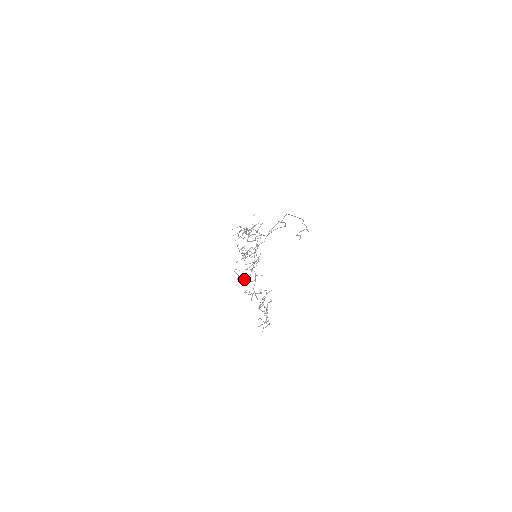
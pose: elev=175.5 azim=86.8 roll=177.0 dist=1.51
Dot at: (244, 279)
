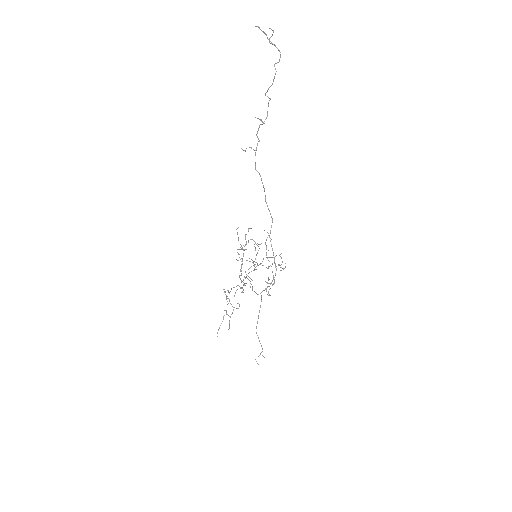
Dot at: occluded
